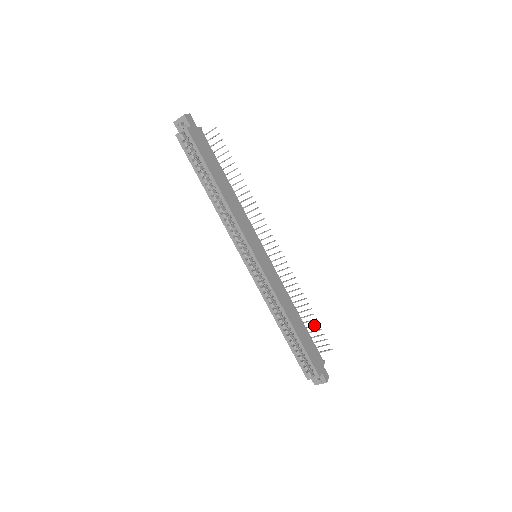
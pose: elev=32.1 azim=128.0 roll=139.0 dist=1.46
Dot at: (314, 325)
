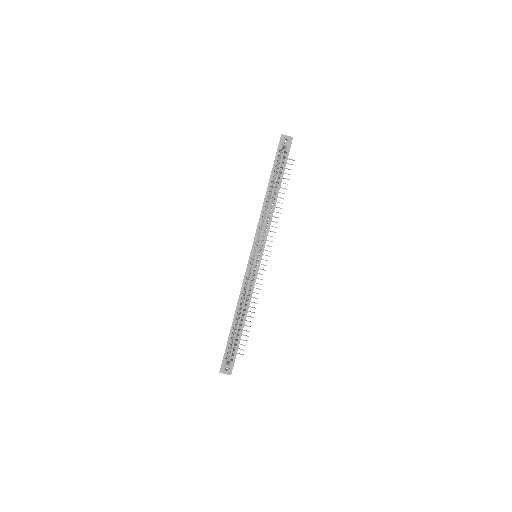
Dot at: (245, 330)
